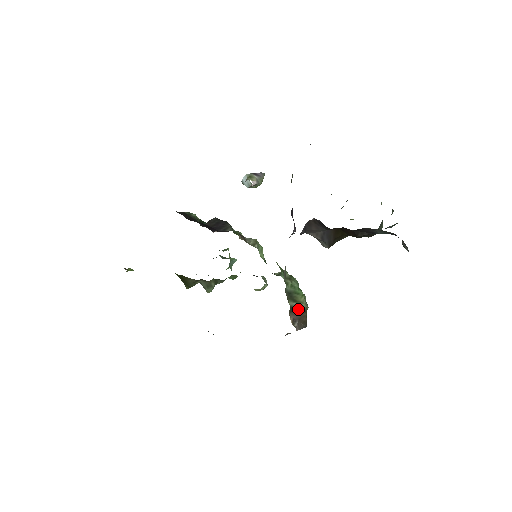
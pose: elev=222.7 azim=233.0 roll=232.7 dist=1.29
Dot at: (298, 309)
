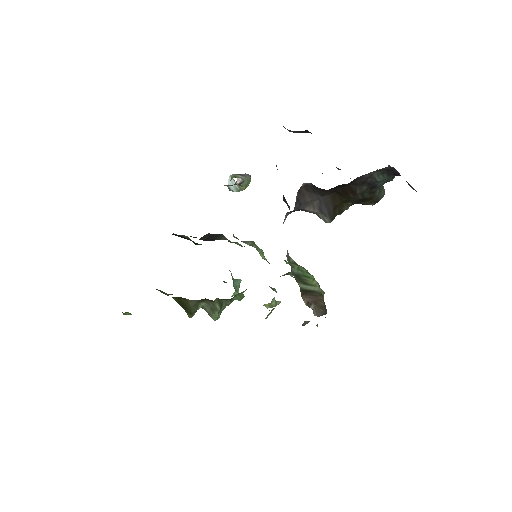
Dot at: (311, 292)
